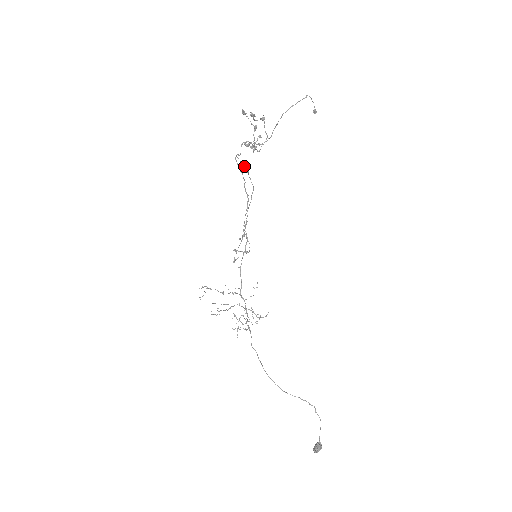
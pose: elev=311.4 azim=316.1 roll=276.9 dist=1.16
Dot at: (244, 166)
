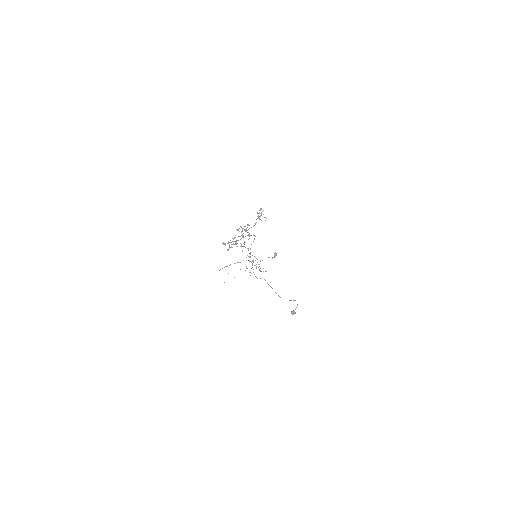
Dot at: (238, 236)
